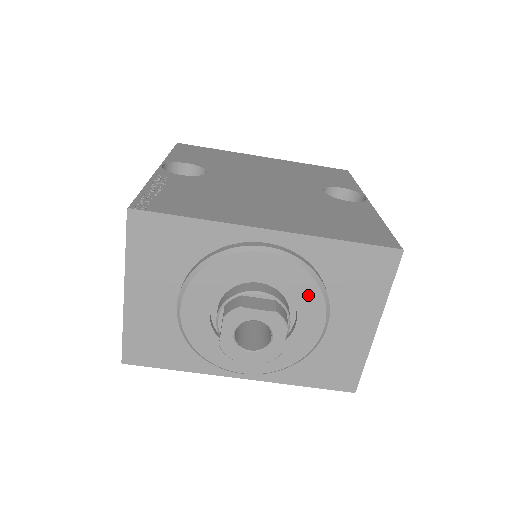
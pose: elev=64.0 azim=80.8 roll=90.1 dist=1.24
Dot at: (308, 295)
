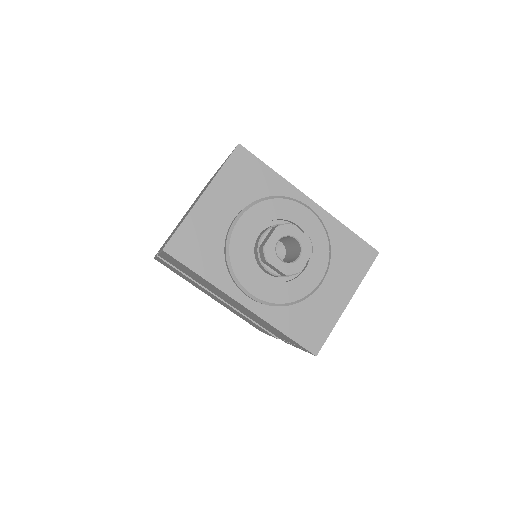
Dot at: (321, 251)
